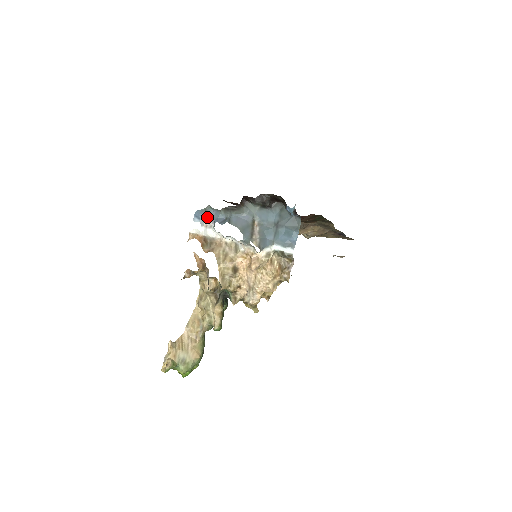
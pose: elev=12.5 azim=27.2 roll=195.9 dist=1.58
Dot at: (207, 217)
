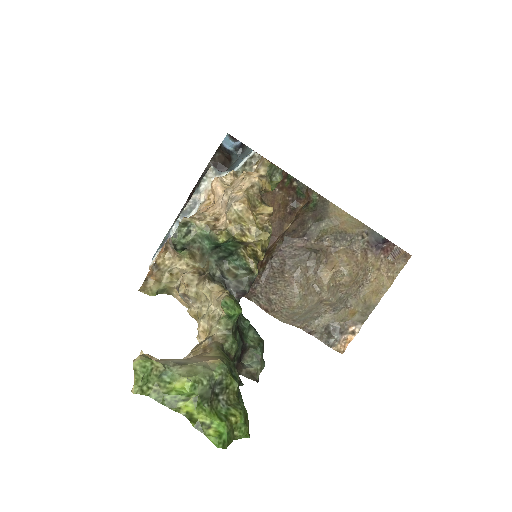
Dot at: occluded
